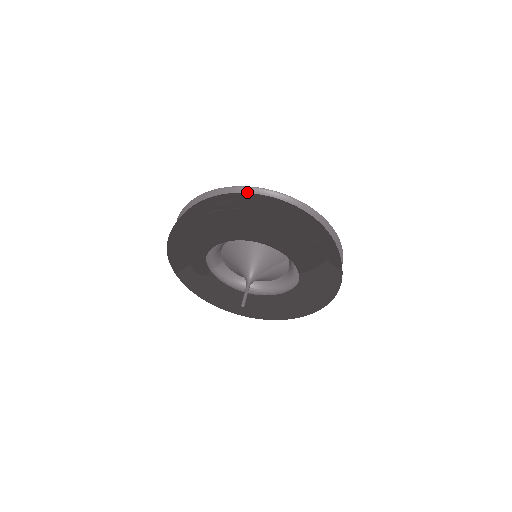
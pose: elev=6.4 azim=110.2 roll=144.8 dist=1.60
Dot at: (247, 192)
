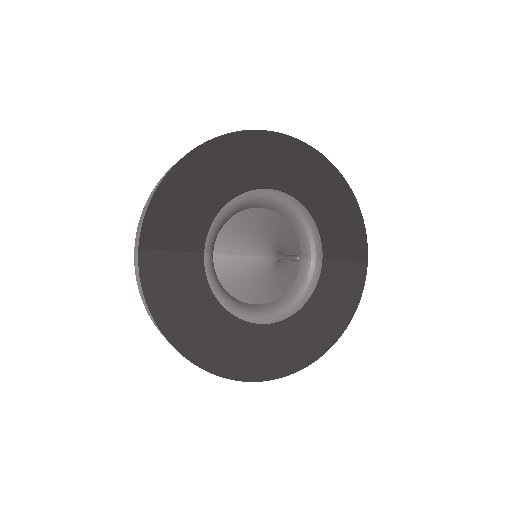
Dot at: occluded
